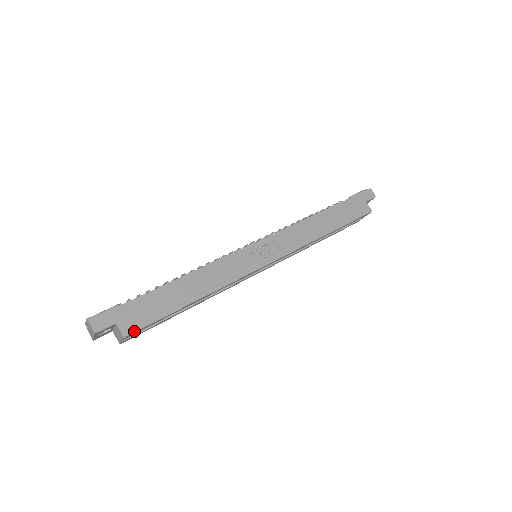
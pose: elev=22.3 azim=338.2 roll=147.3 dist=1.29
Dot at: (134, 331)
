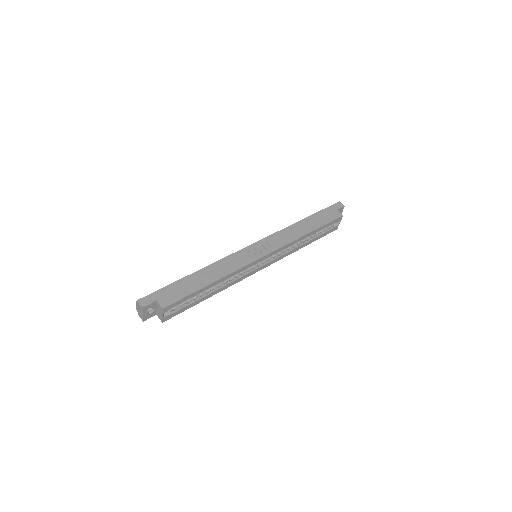
Dot at: (170, 304)
